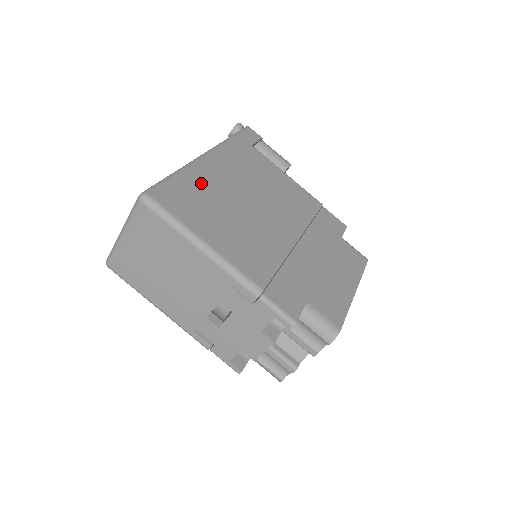
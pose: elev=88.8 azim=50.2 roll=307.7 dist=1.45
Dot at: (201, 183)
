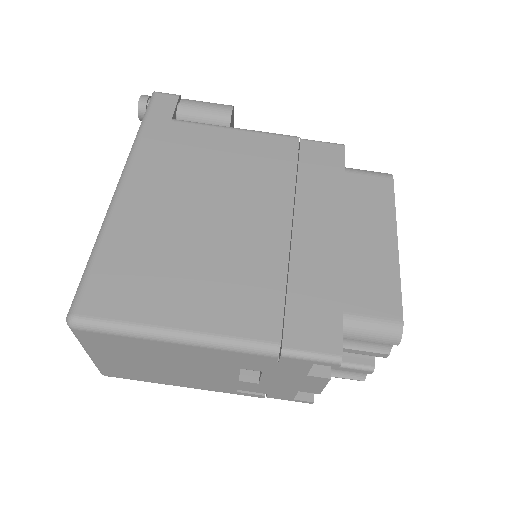
Dot at: (132, 239)
